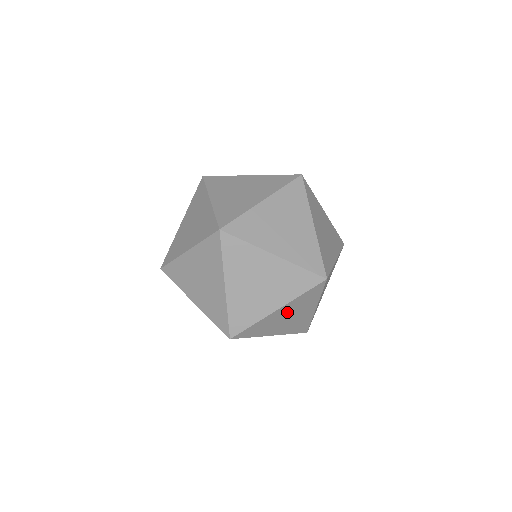
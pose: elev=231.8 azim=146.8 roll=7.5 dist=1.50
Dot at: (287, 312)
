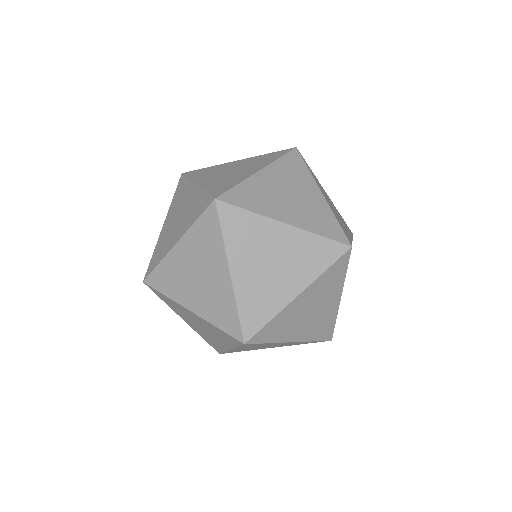
Dot at: occluded
